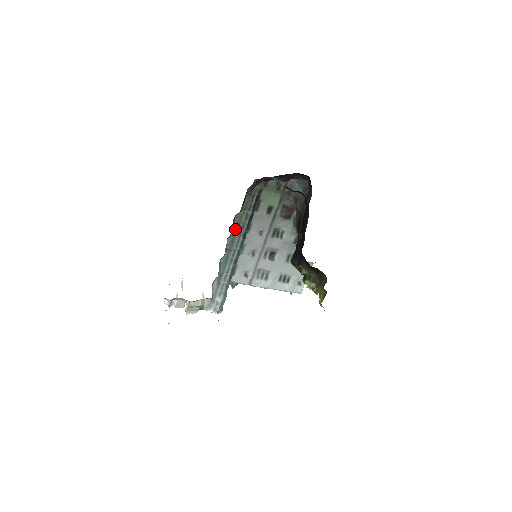
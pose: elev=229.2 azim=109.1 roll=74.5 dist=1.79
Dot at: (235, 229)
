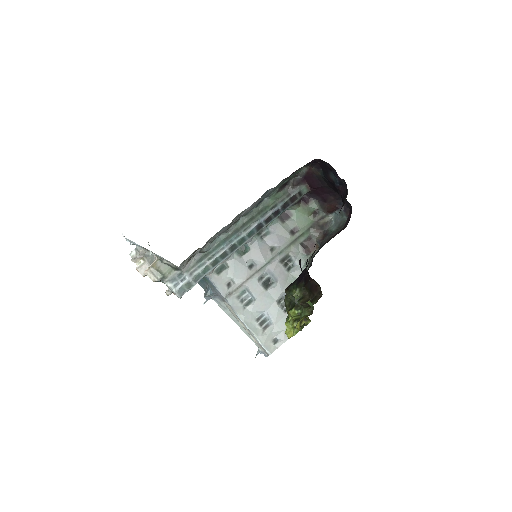
Dot at: (255, 214)
